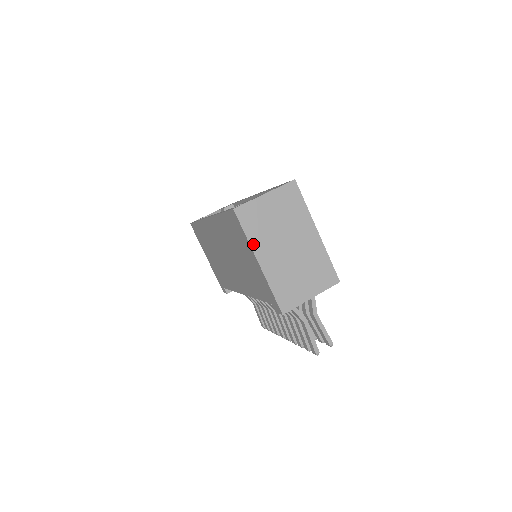
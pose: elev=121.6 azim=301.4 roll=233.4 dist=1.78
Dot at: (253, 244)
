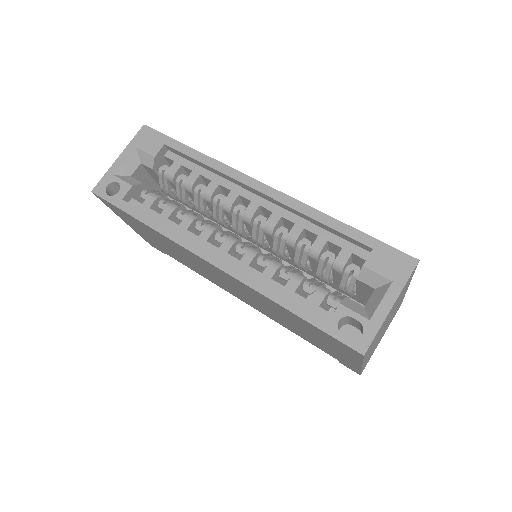
Dot at: occluded
